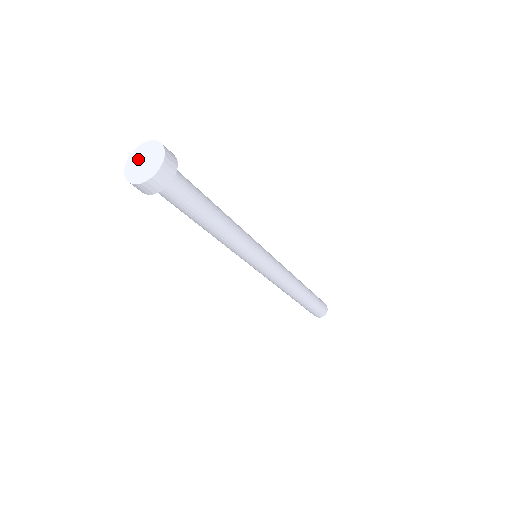
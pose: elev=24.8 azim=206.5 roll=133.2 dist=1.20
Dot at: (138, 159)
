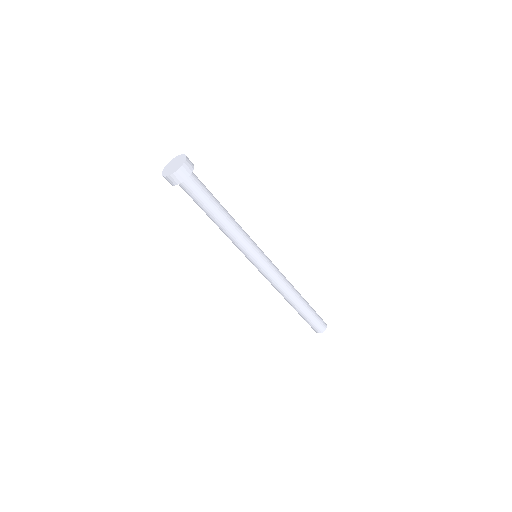
Dot at: (175, 162)
